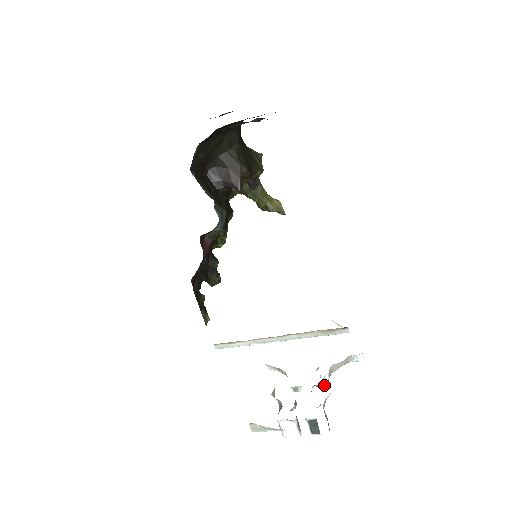
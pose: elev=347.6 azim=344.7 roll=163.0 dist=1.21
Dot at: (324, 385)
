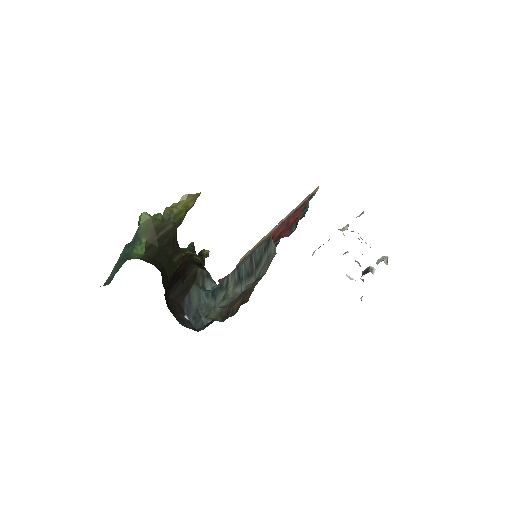
Dot at: occluded
